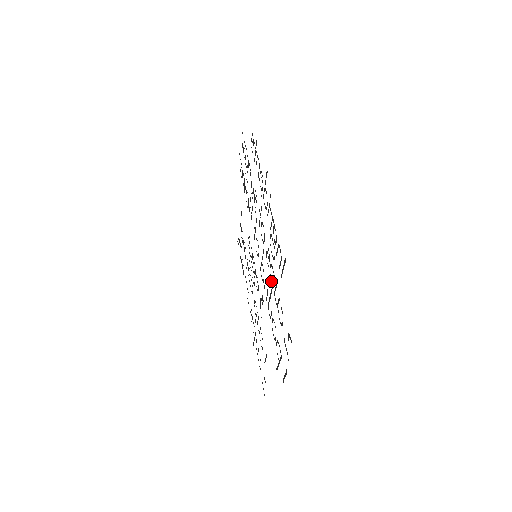
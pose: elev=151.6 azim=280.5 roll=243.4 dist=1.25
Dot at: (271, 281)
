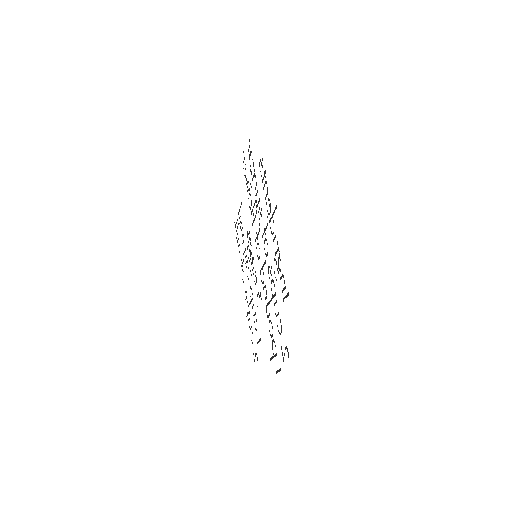
Dot at: occluded
